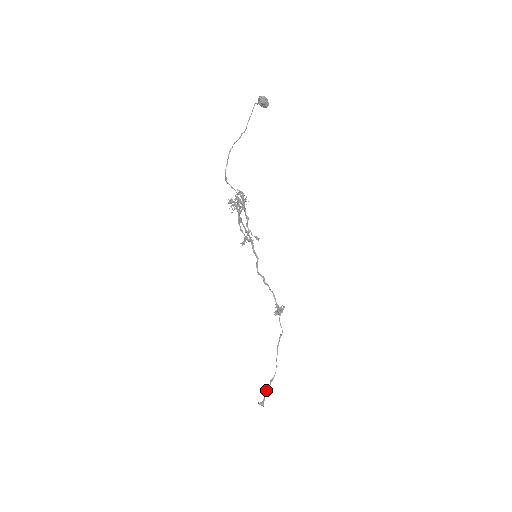
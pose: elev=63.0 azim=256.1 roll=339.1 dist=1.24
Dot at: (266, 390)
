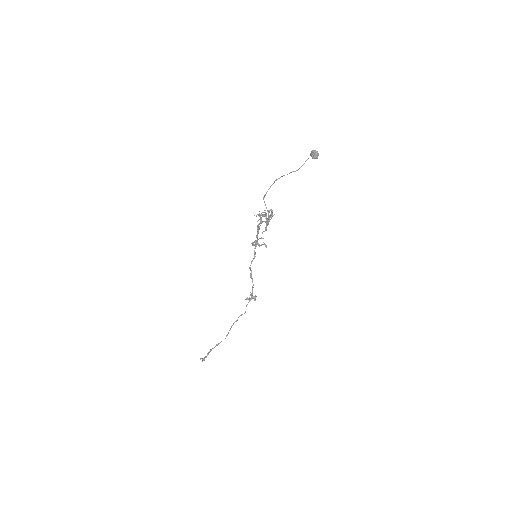
Dot at: (210, 350)
